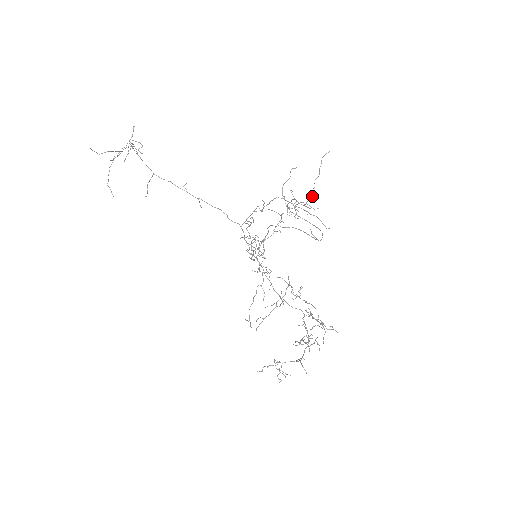
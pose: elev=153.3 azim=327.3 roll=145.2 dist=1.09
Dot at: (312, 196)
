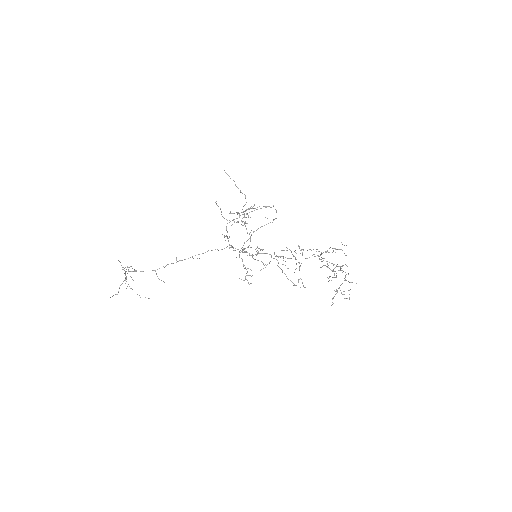
Dot at: (245, 196)
